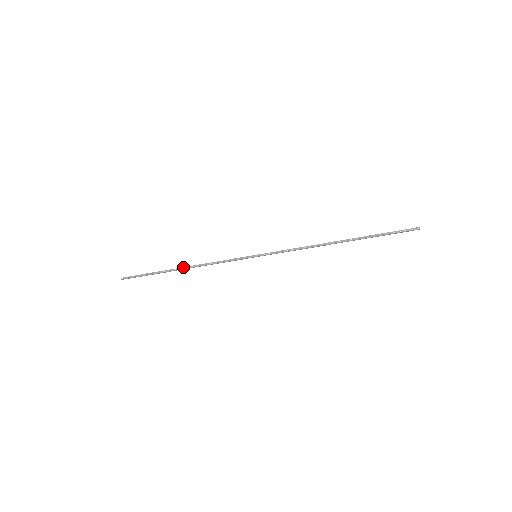
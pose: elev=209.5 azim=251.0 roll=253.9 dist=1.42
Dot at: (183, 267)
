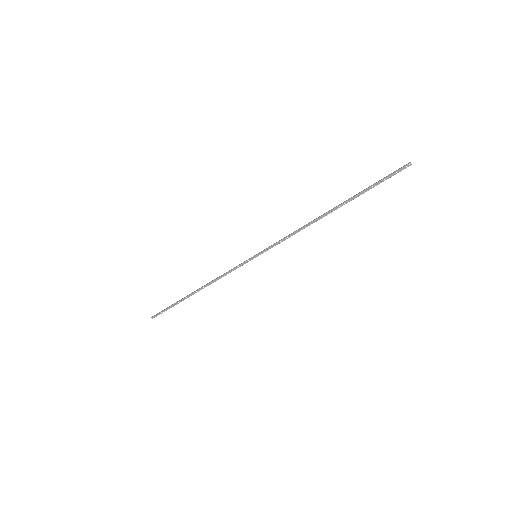
Dot at: (197, 290)
